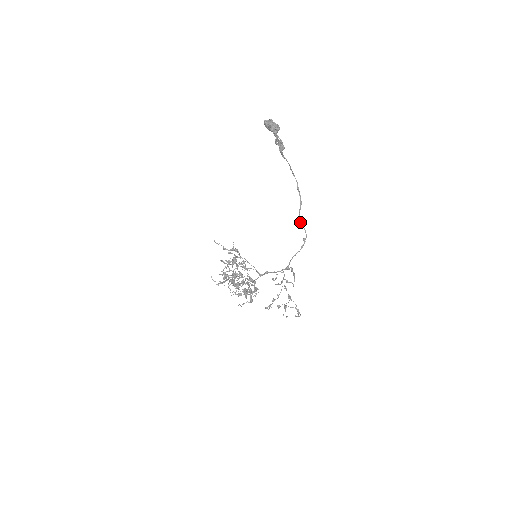
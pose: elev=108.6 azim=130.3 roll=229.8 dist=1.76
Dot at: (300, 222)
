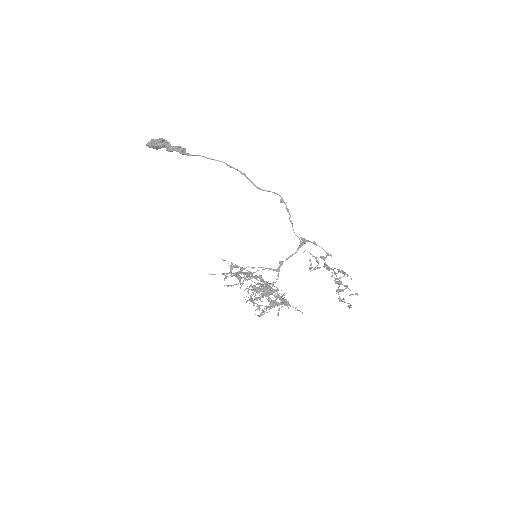
Dot at: (262, 190)
